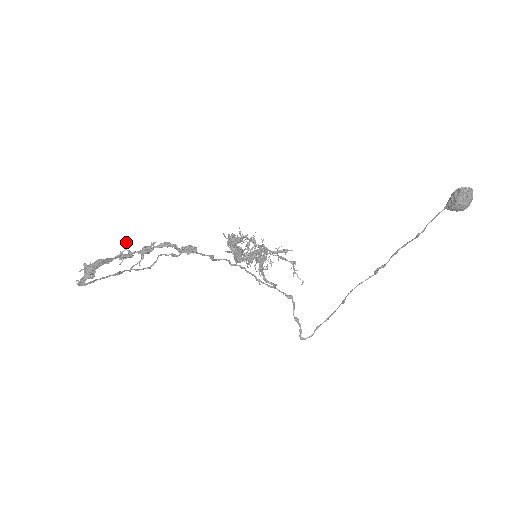
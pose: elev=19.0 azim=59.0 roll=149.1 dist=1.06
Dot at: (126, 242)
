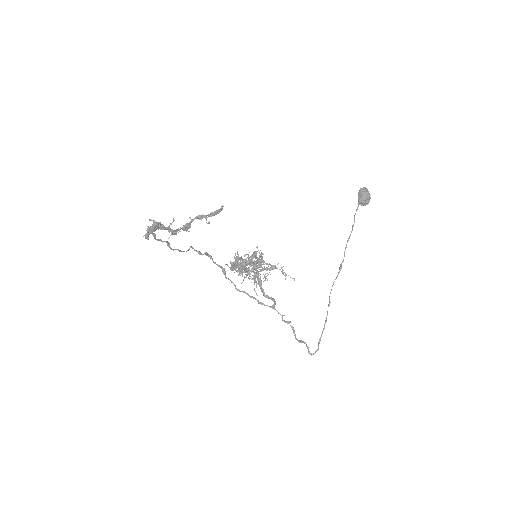
Dot at: (173, 219)
